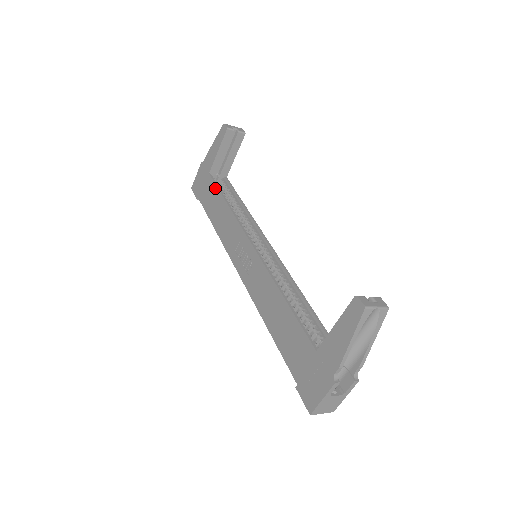
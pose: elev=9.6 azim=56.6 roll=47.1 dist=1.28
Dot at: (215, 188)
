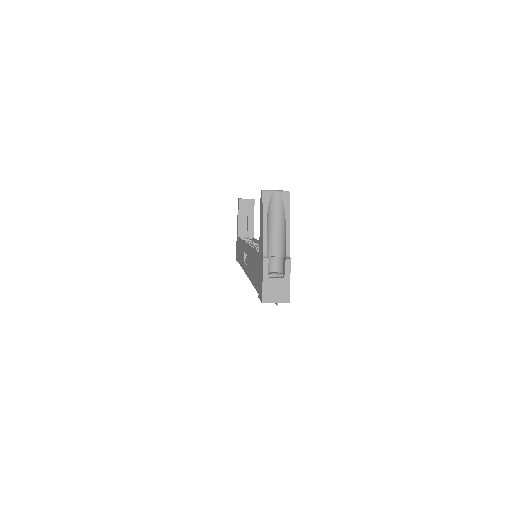
Dot at: (239, 241)
